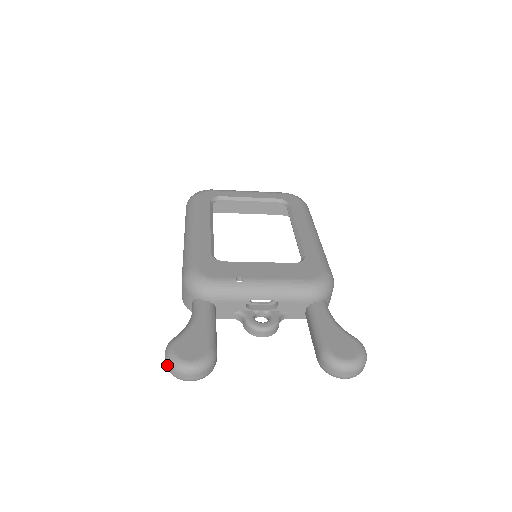
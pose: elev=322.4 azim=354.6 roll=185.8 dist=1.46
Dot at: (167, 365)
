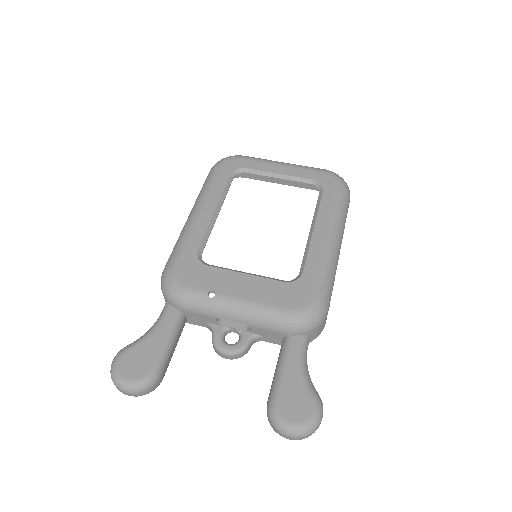
Dot at: (111, 374)
